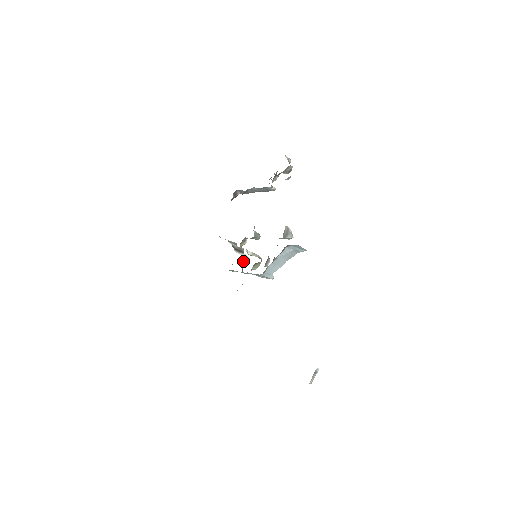
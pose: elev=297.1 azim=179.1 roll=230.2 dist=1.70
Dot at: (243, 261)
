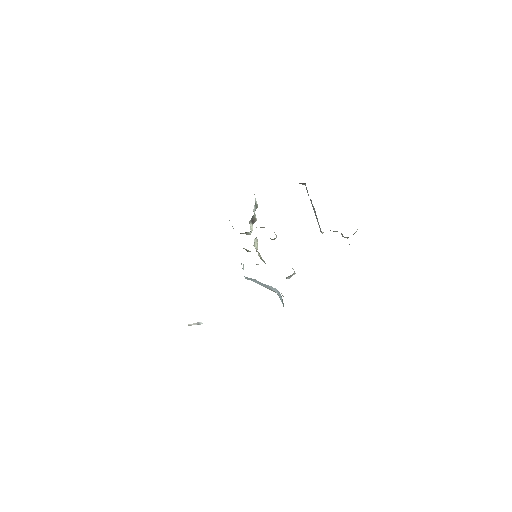
Dot at: (246, 232)
